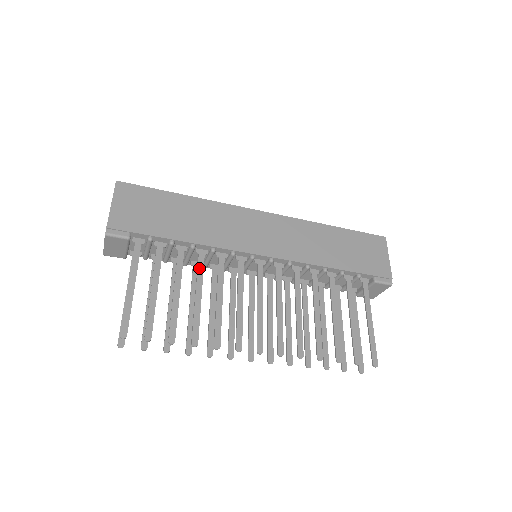
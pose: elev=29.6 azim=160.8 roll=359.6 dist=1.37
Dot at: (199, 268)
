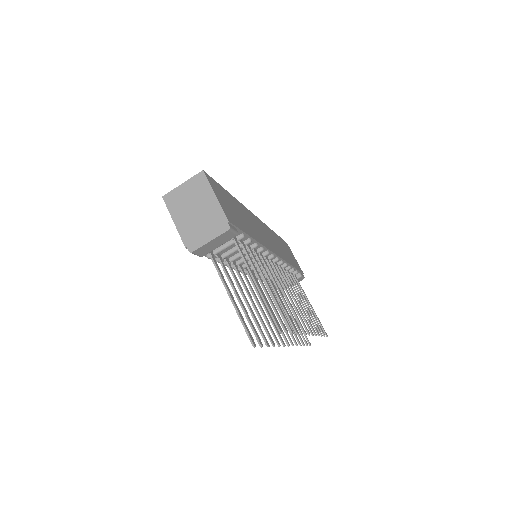
Dot at: (263, 265)
